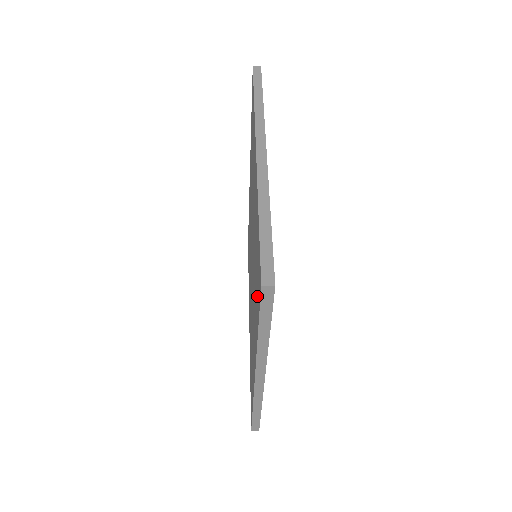
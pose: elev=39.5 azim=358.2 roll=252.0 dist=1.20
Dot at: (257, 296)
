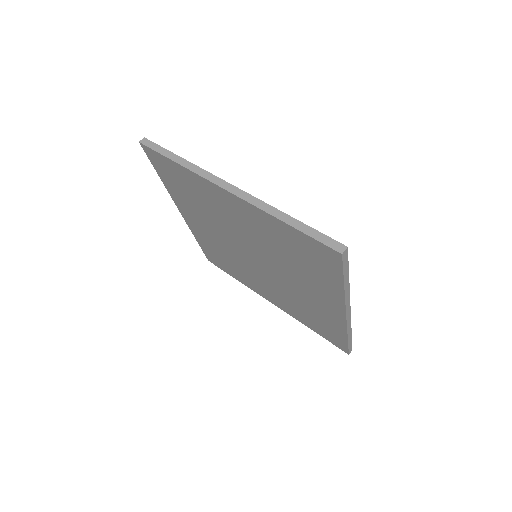
Dot at: (321, 268)
